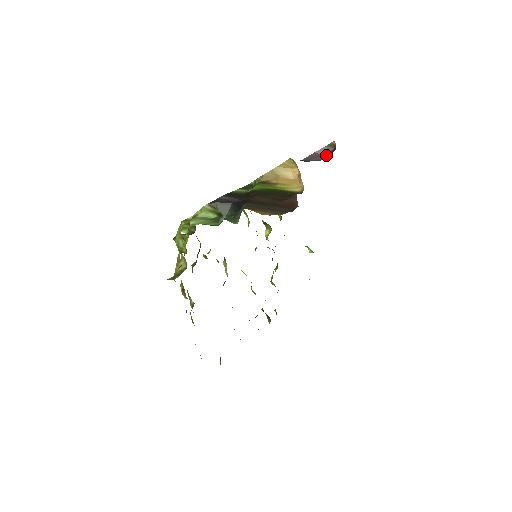
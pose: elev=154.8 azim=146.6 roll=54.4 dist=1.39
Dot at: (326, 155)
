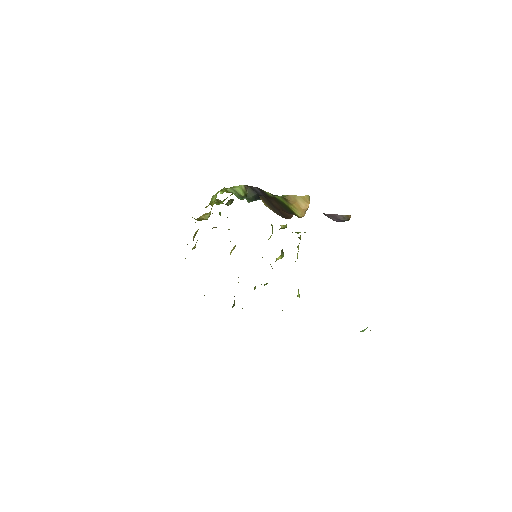
Dot at: (340, 220)
